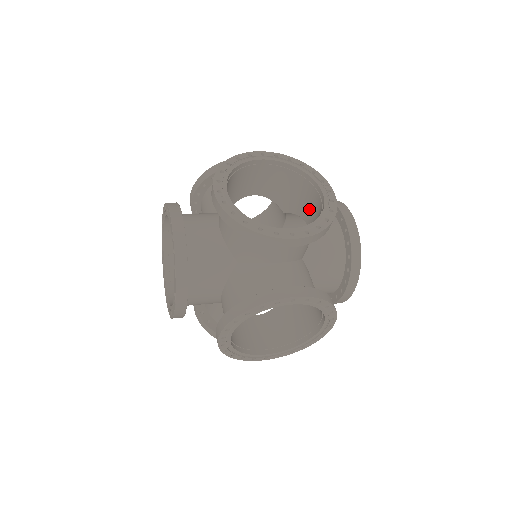
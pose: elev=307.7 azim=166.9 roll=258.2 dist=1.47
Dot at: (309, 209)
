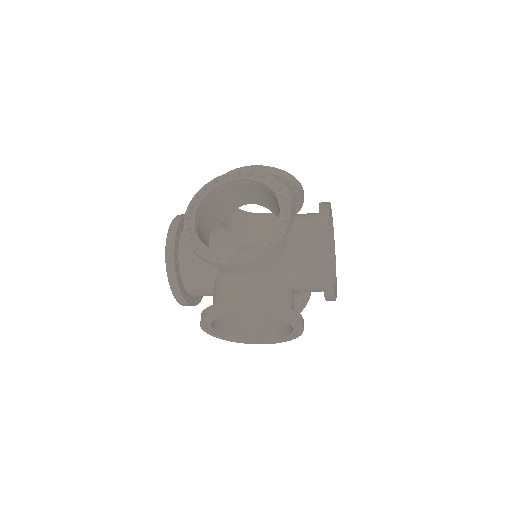
Dot at: occluded
